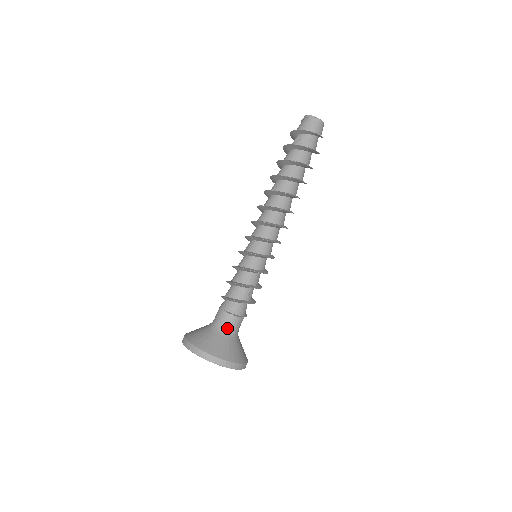
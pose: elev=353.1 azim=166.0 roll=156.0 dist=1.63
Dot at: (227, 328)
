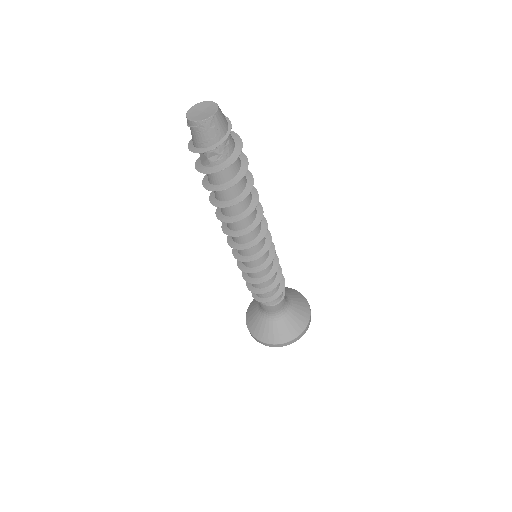
Dot at: (282, 310)
